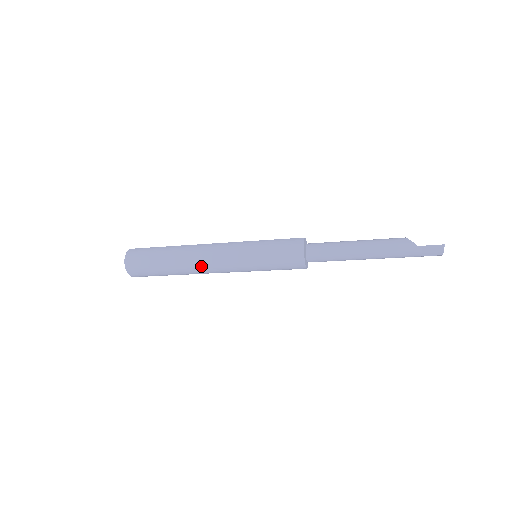
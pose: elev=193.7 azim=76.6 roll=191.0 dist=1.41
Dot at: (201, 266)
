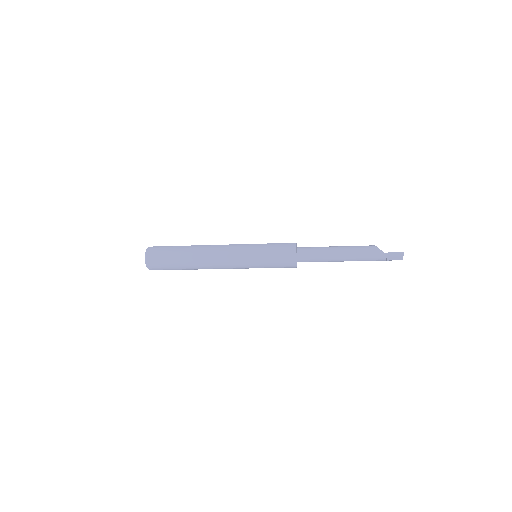
Dot at: (211, 263)
